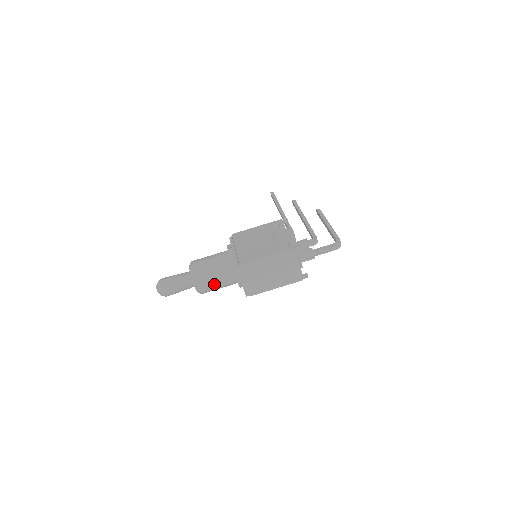
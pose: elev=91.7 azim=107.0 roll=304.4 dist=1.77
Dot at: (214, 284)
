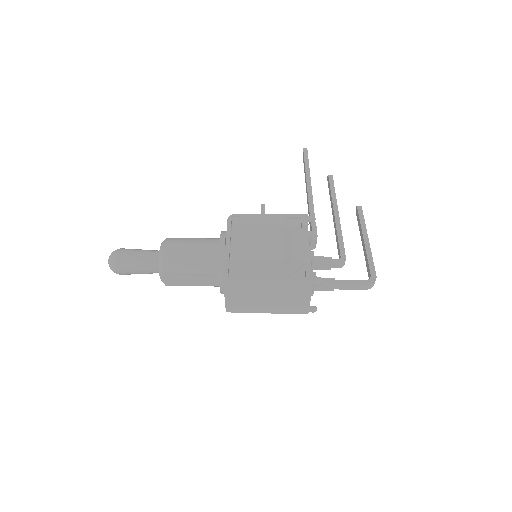
Dot at: (188, 282)
